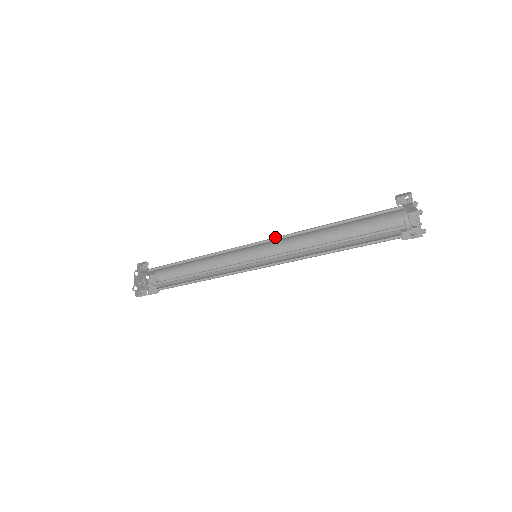
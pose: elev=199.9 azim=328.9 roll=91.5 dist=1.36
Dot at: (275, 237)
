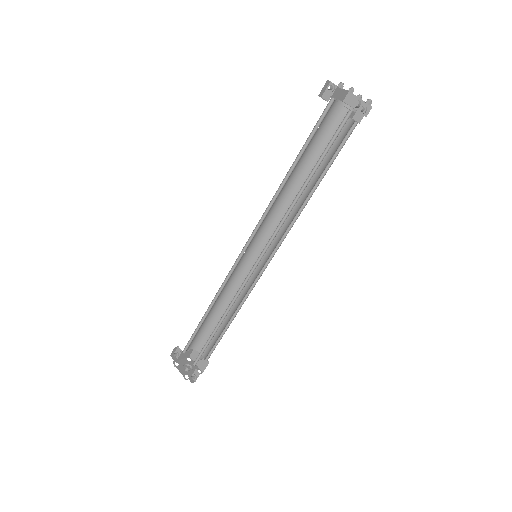
Dot at: (256, 225)
